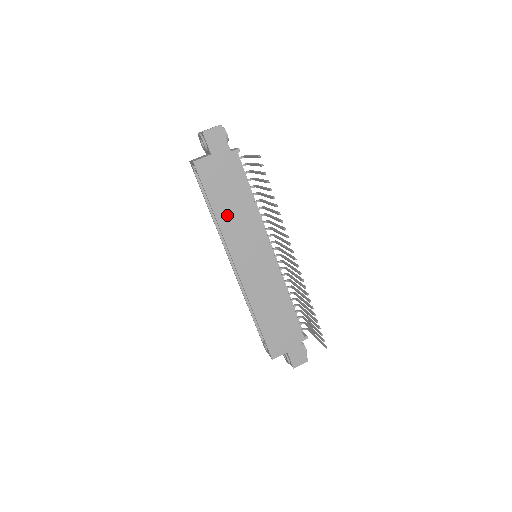
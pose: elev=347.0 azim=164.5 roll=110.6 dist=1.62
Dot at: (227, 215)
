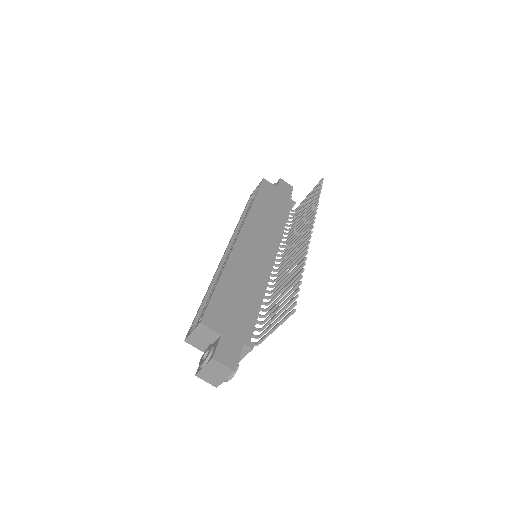
Dot at: (261, 212)
